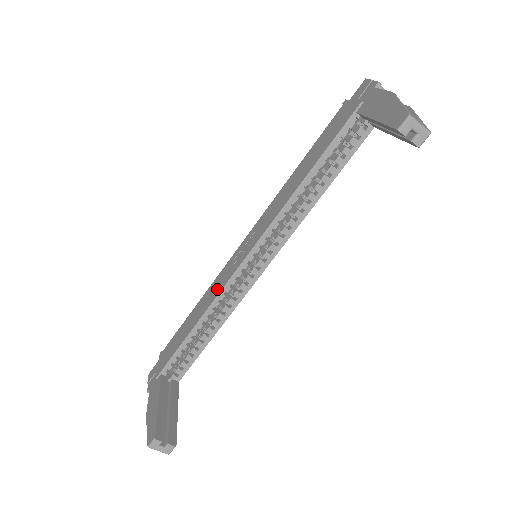
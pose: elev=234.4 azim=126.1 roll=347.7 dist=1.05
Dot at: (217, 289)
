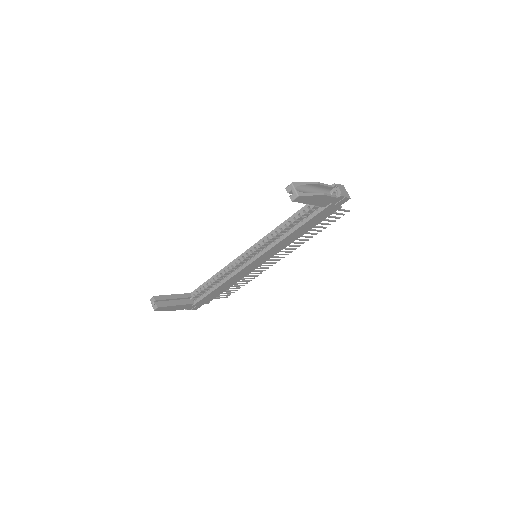
Dot at: occluded
